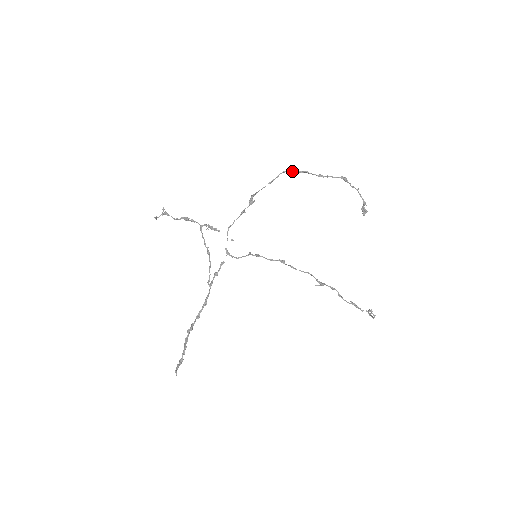
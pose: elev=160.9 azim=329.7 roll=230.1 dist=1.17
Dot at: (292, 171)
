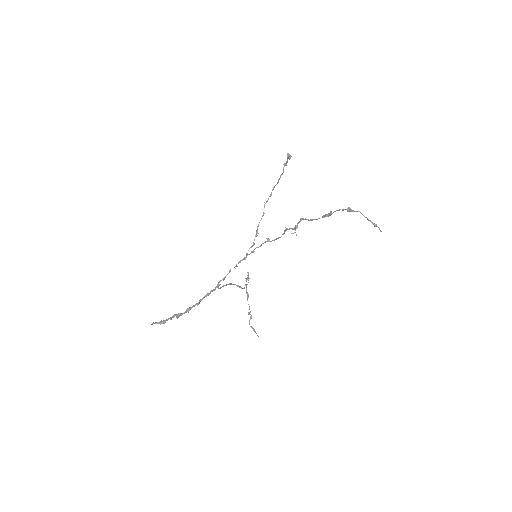
Dot at: occluded
